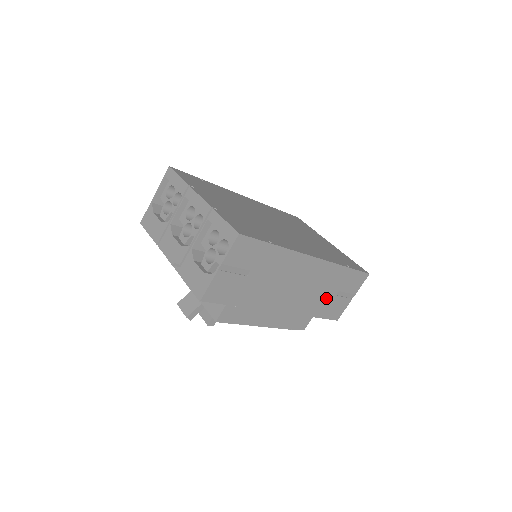
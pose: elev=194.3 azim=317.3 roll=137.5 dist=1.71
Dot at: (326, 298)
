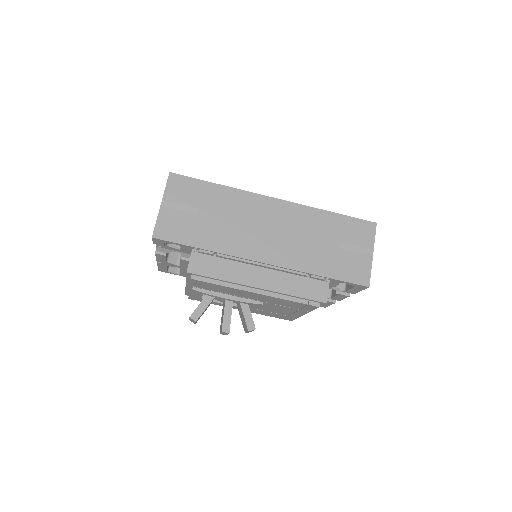
Dot at: (326, 251)
